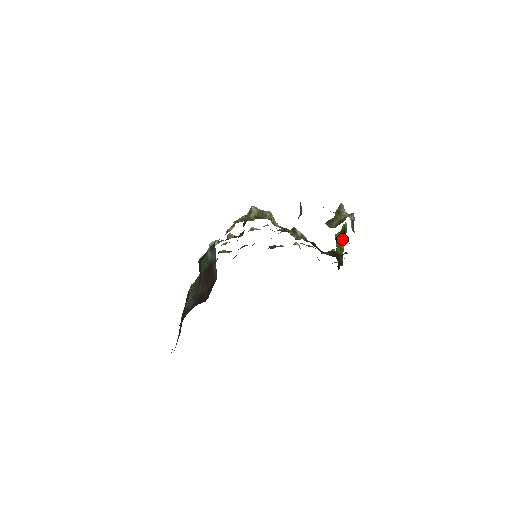
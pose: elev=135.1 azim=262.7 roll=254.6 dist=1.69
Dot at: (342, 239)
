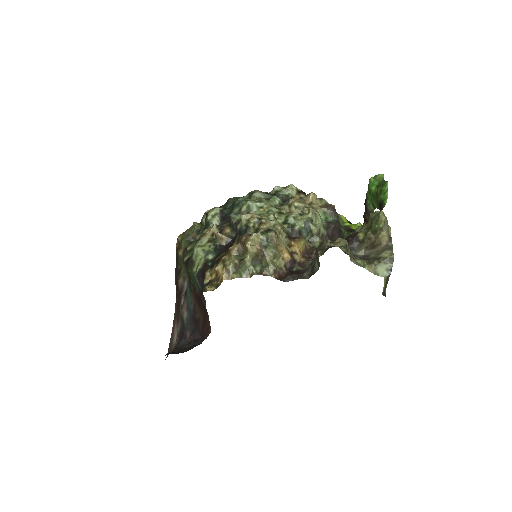
Dot at: (376, 201)
